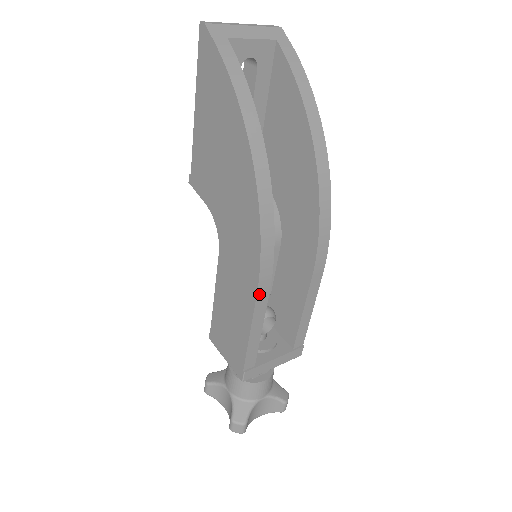
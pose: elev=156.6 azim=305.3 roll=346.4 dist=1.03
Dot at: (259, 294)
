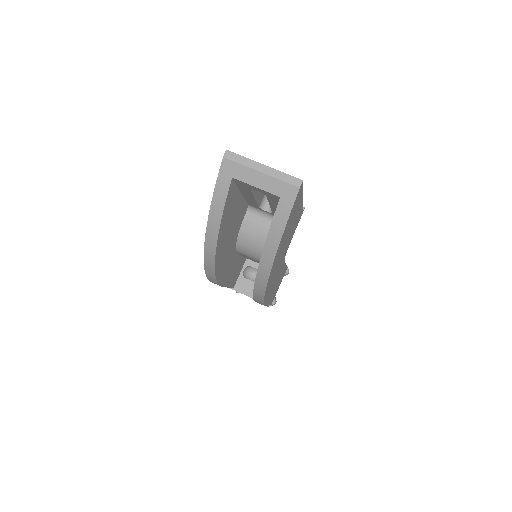
Dot at: occluded
